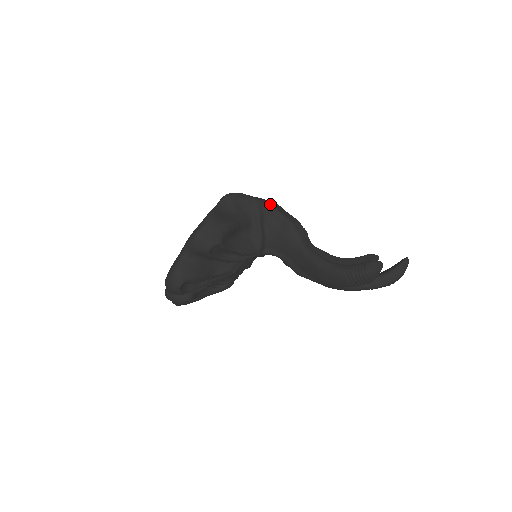
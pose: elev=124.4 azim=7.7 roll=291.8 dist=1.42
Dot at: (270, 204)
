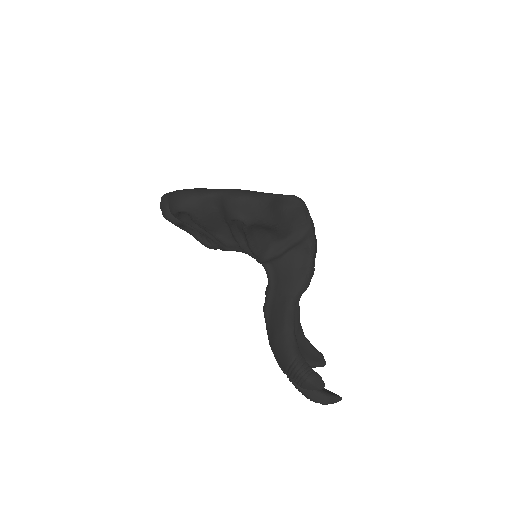
Dot at: (315, 243)
